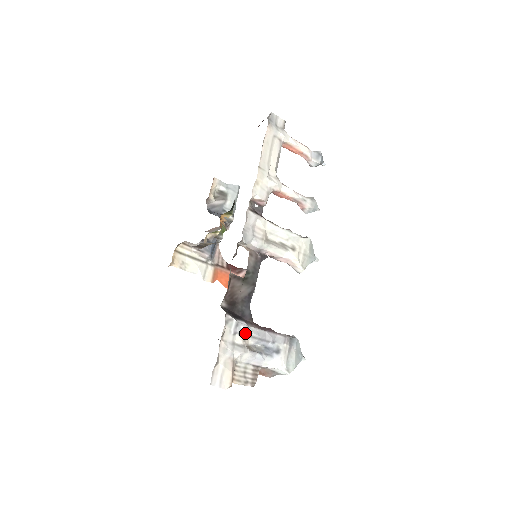
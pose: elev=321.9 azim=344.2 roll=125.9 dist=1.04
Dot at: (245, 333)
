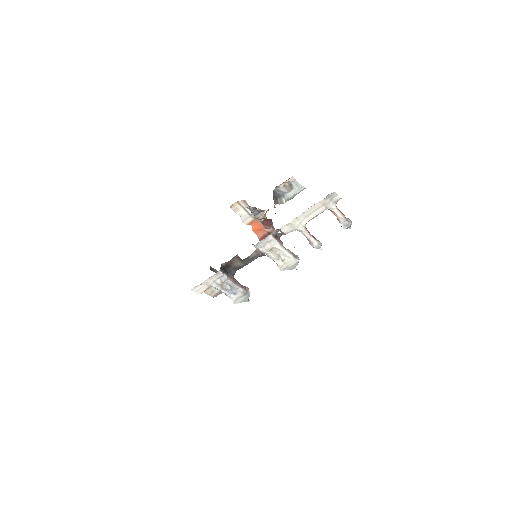
Dot at: (223, 281)
